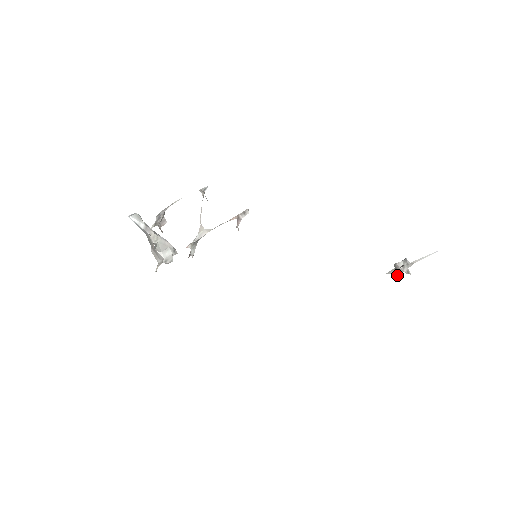
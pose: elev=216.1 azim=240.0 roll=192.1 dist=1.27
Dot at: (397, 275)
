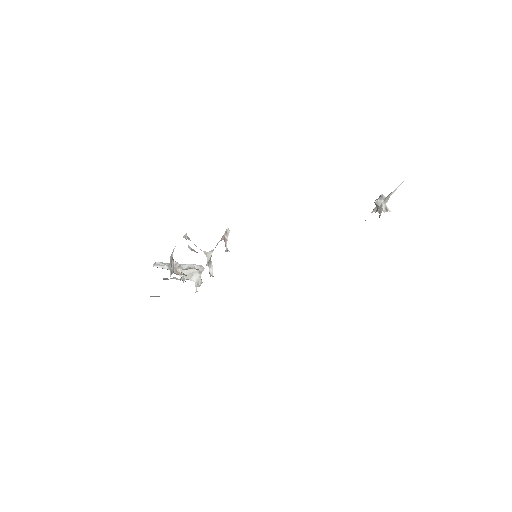
Dot at: occluded
